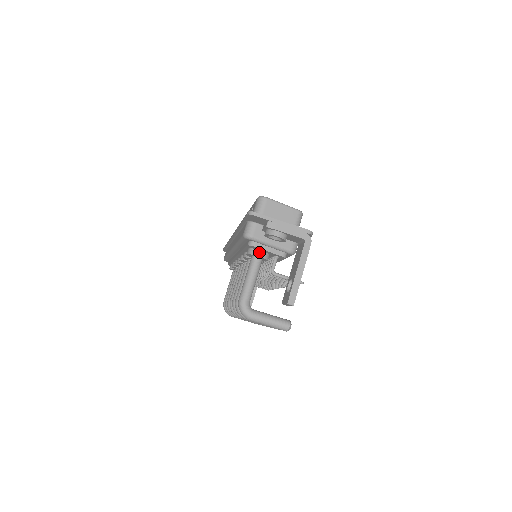
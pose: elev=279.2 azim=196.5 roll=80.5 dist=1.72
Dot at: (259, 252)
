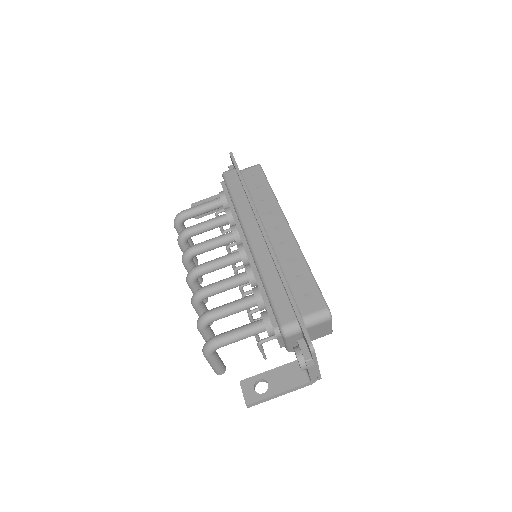
Dot at: (273, 333)
